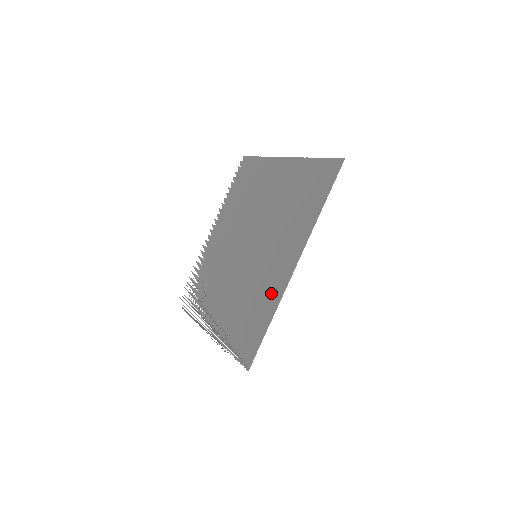
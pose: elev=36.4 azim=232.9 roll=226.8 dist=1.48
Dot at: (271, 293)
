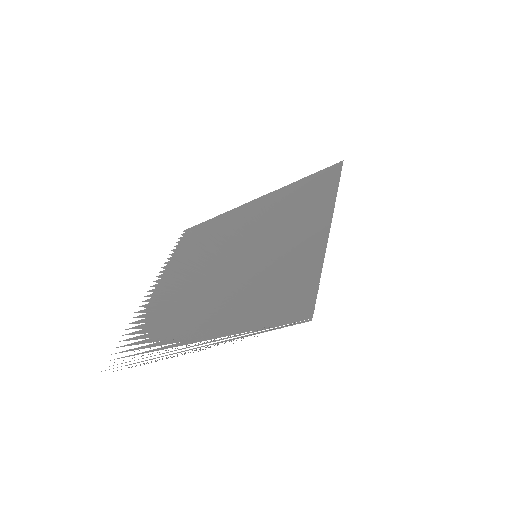
Dot at: (307, 254)
